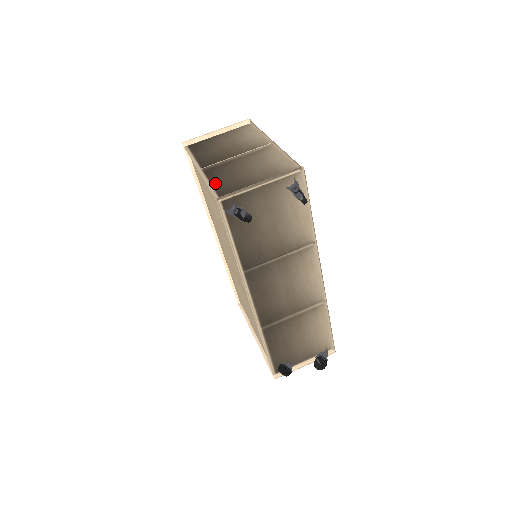
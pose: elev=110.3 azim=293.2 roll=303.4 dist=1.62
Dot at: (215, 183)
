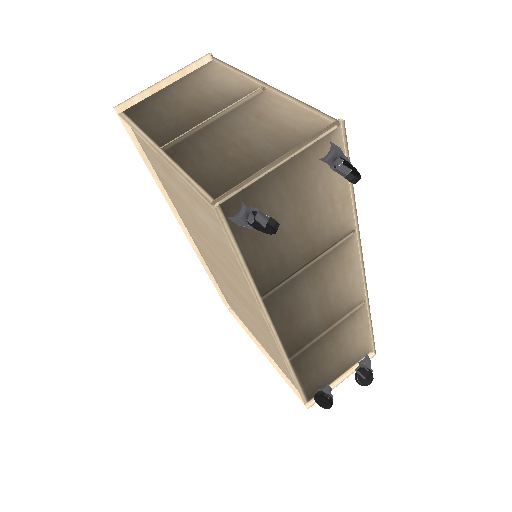
Dot at: (195, 171)
